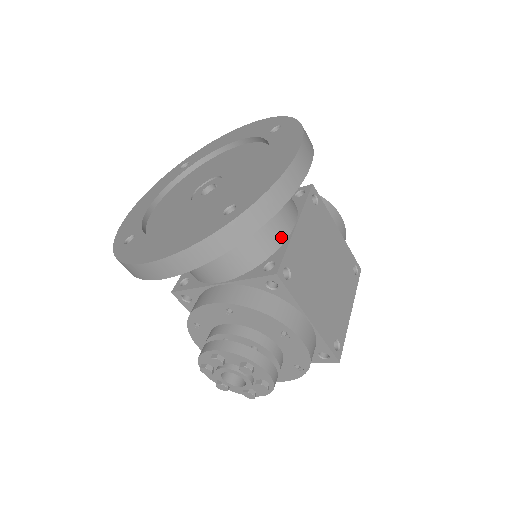
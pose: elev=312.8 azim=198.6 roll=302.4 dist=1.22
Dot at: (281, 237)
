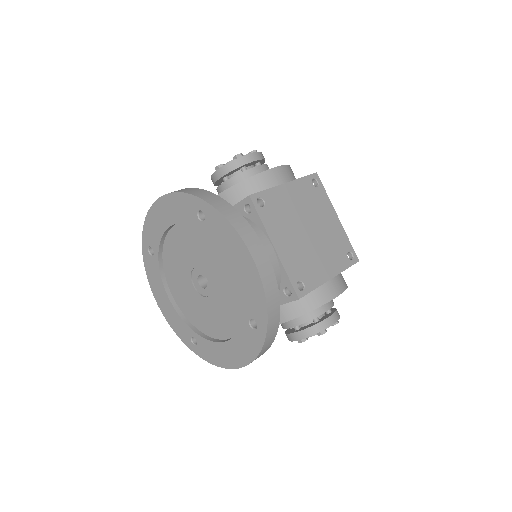
Dot at: (276, 269)
